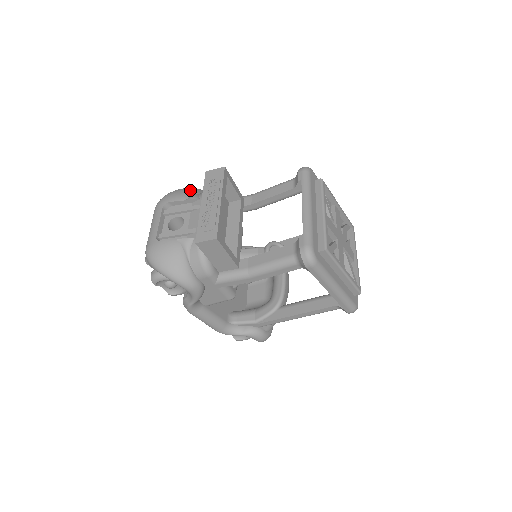
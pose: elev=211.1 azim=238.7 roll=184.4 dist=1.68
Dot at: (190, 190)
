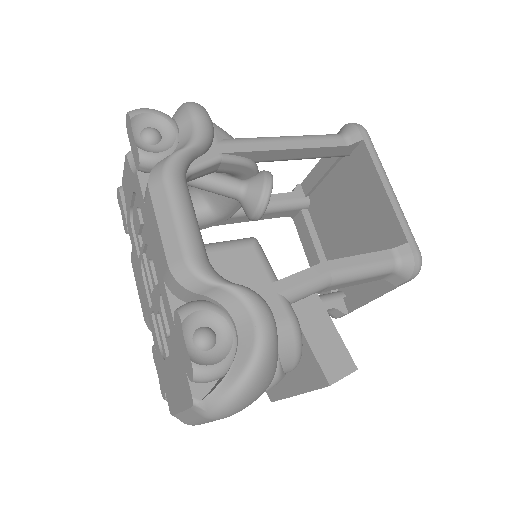
Dot at: (272, 375)
